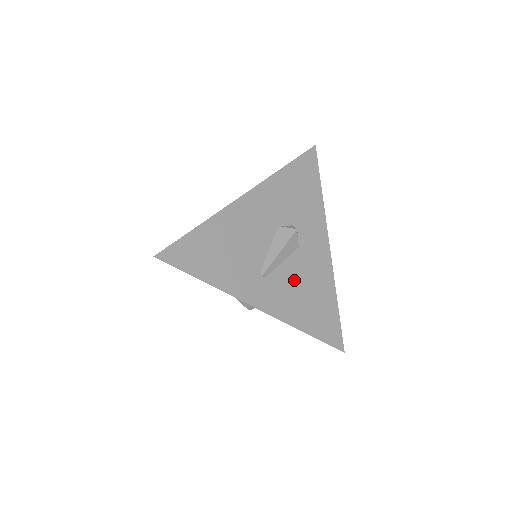
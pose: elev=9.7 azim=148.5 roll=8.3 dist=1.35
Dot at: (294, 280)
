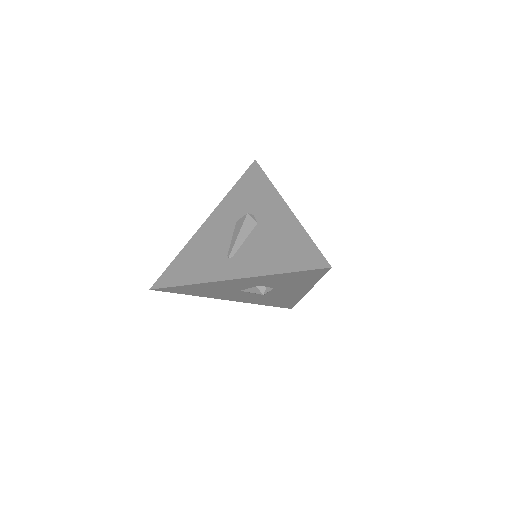
Dot at: (259, 245)
